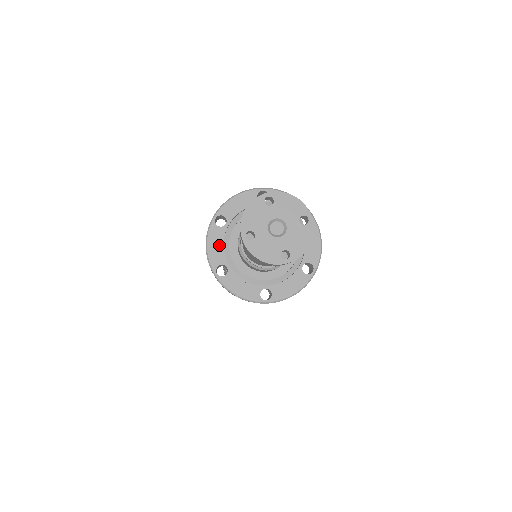
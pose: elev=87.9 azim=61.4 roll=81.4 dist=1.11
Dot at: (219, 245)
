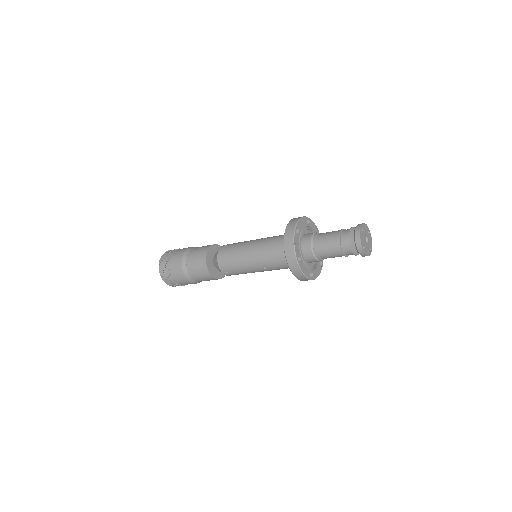
Dot at: (303, 225)
